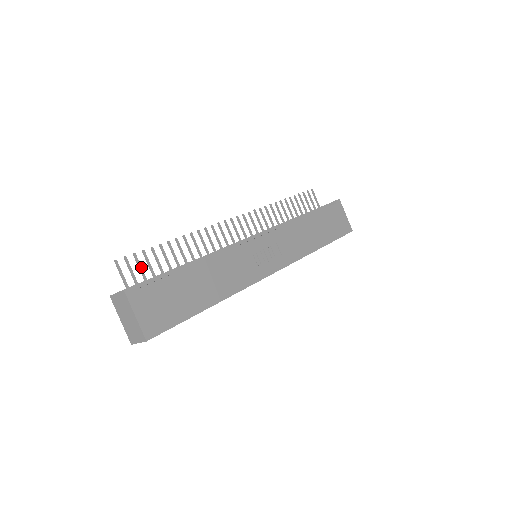
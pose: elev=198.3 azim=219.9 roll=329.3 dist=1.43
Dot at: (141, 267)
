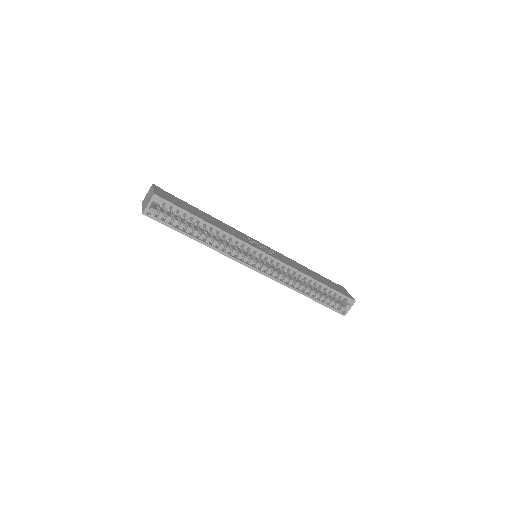
Dot at: occluded
